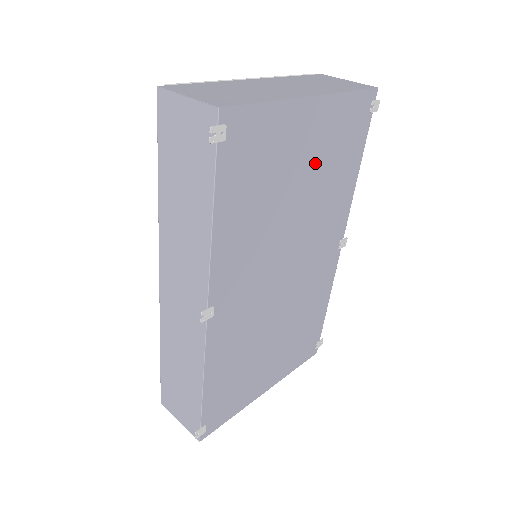
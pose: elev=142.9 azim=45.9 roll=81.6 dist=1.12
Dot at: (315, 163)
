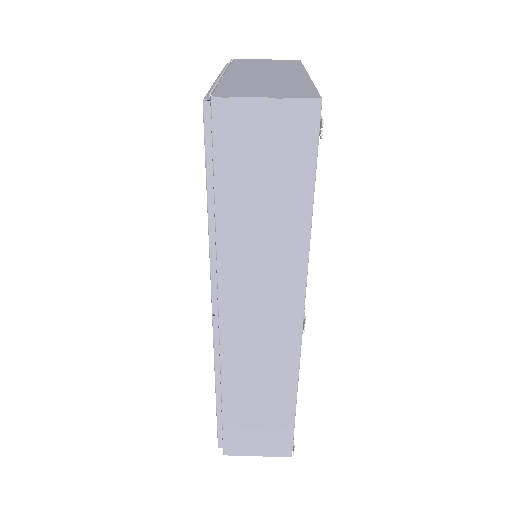
Dot at: occluded
